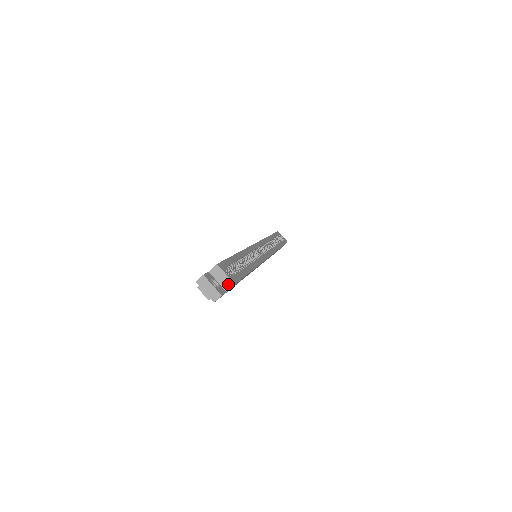
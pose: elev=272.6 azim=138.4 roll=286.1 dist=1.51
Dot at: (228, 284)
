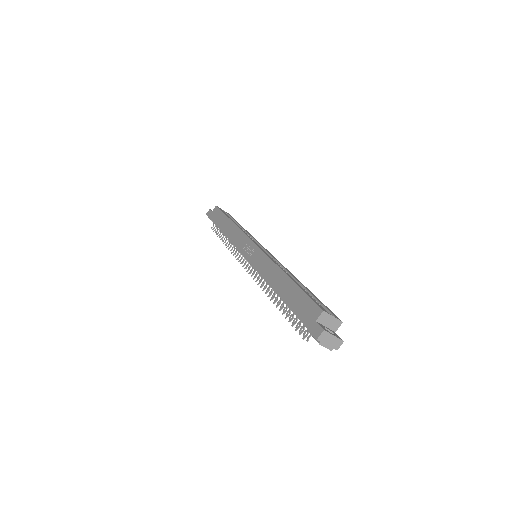
Dot at: (336, 325)
